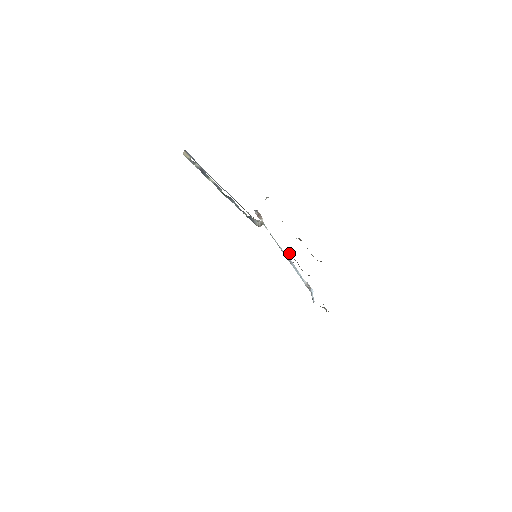
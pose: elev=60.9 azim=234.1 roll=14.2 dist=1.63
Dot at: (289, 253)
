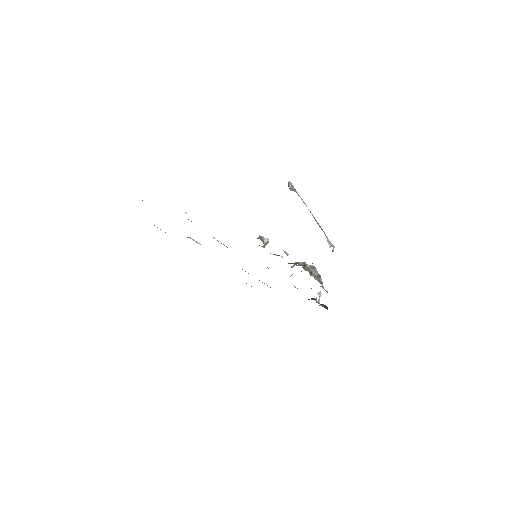
Dot at: (291, 267)
